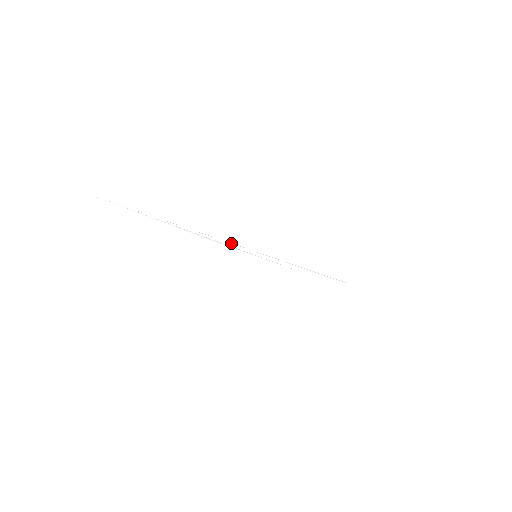
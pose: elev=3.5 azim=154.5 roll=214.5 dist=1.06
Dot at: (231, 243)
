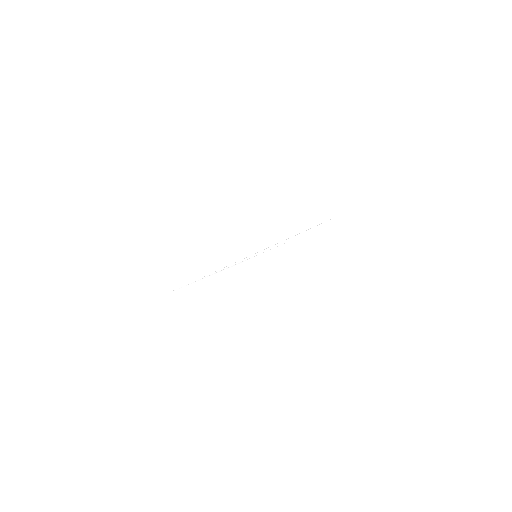
Dot at: (238, 261)
